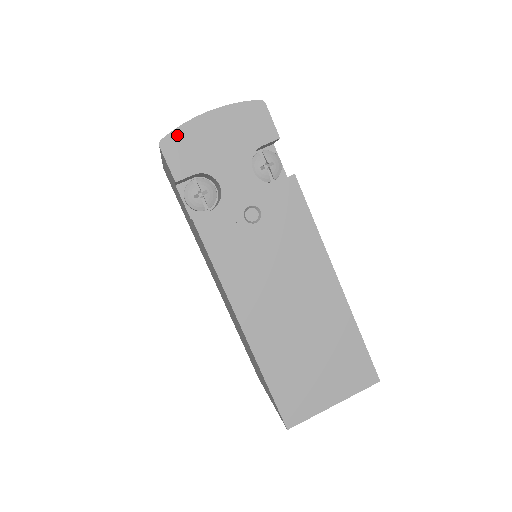
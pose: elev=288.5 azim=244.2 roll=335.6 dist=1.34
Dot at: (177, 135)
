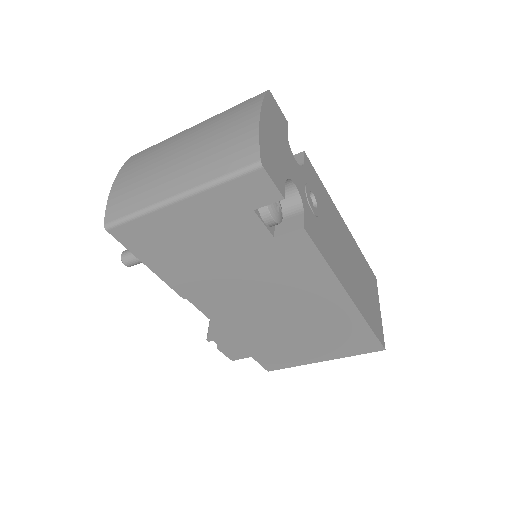
Dot at: (263, 149)
